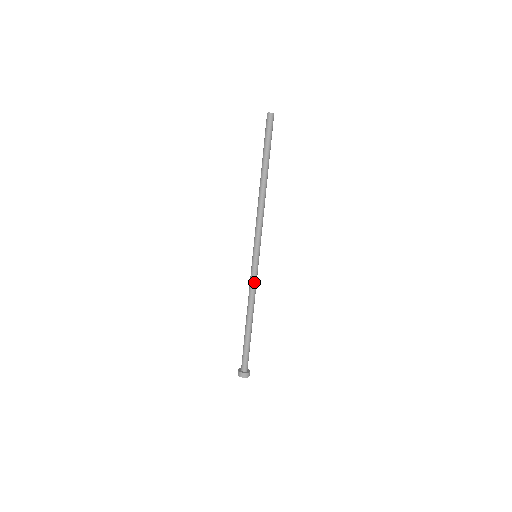
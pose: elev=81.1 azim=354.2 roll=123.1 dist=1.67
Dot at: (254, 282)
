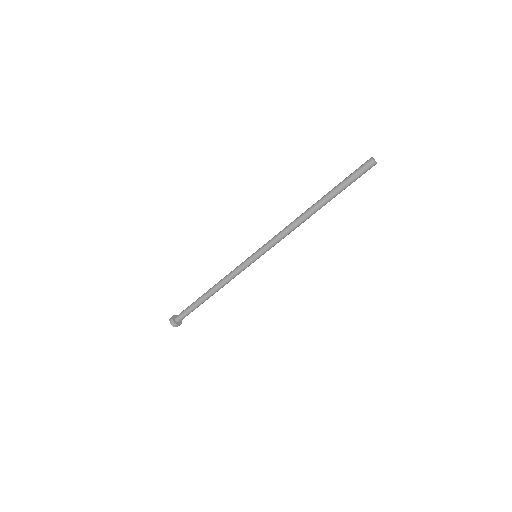
Dot at: occluded
